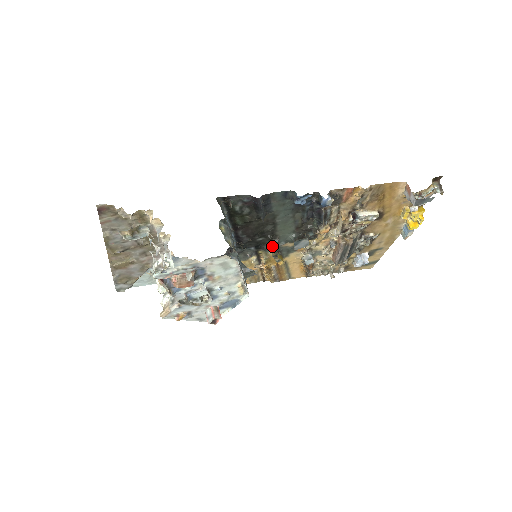
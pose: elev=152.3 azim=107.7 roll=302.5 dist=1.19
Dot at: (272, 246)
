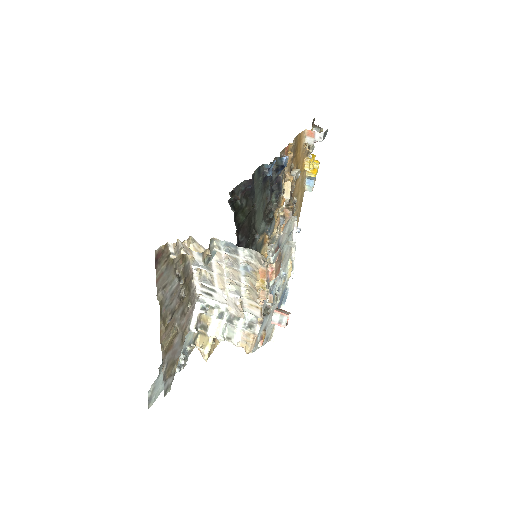
Dot at: (253, 246)
